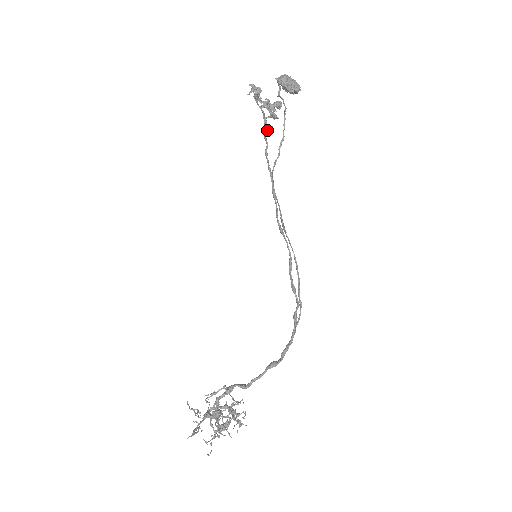
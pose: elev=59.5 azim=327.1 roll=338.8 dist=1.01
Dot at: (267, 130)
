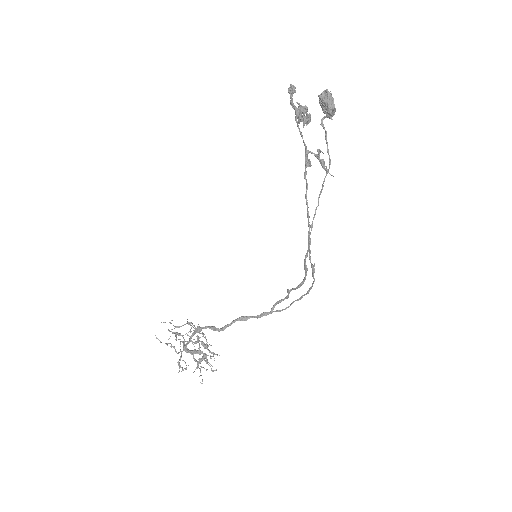
Dot at: occluded
